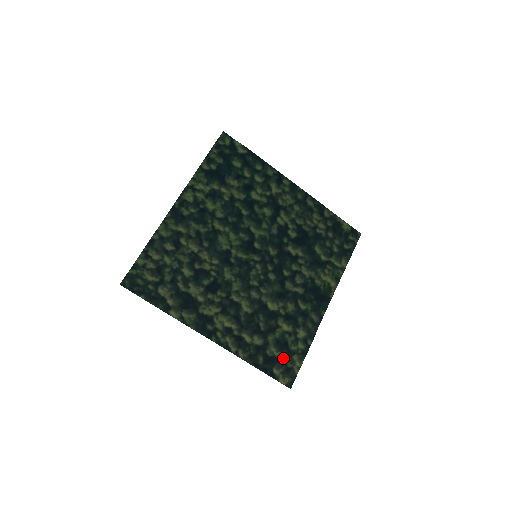
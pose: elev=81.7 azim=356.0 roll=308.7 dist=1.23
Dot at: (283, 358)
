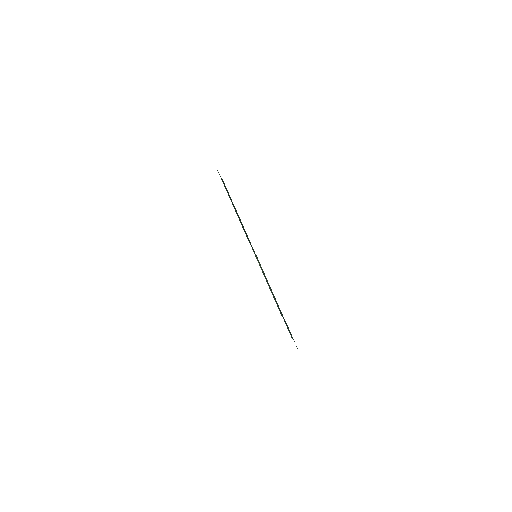
Dot at: occluded
